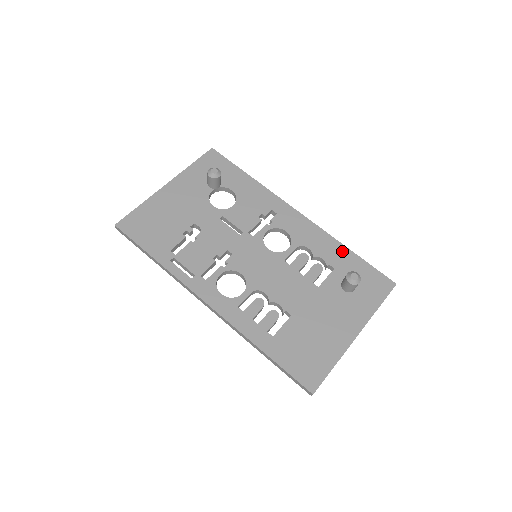
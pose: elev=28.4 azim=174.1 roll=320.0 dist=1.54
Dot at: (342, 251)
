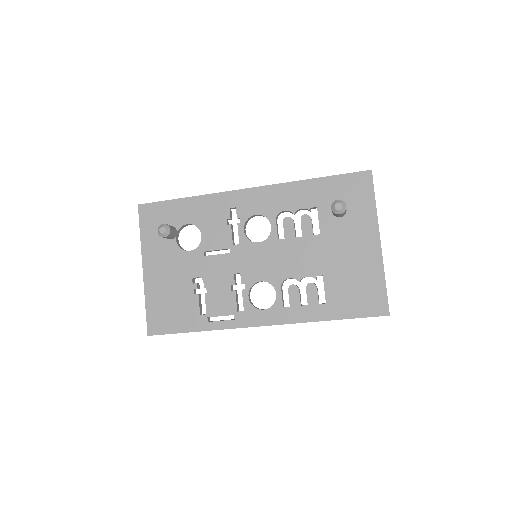
Dot at: (309, 186)
